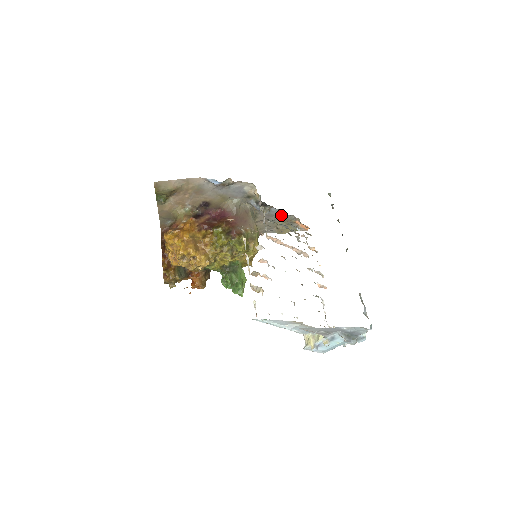
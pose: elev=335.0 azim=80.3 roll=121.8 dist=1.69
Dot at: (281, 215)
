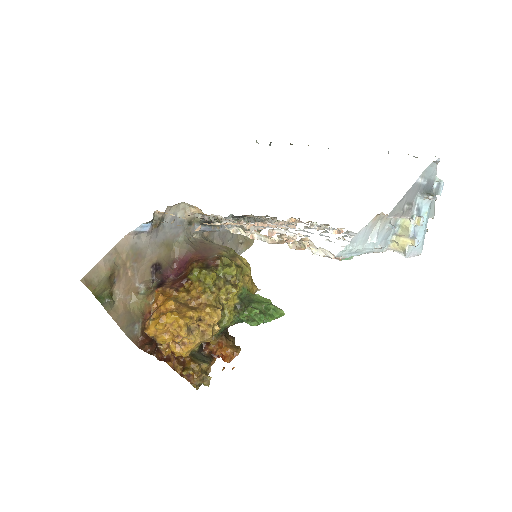
Dot at: occluded
